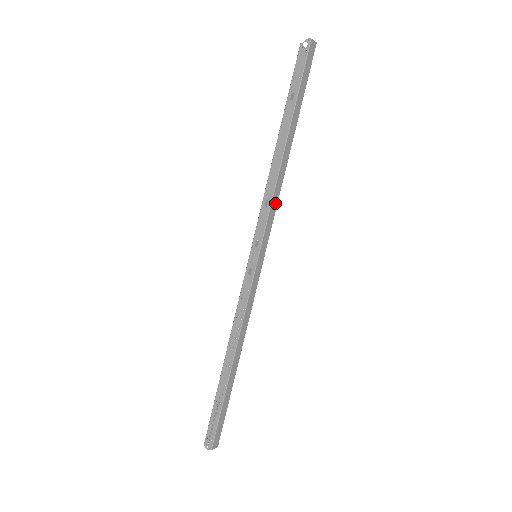
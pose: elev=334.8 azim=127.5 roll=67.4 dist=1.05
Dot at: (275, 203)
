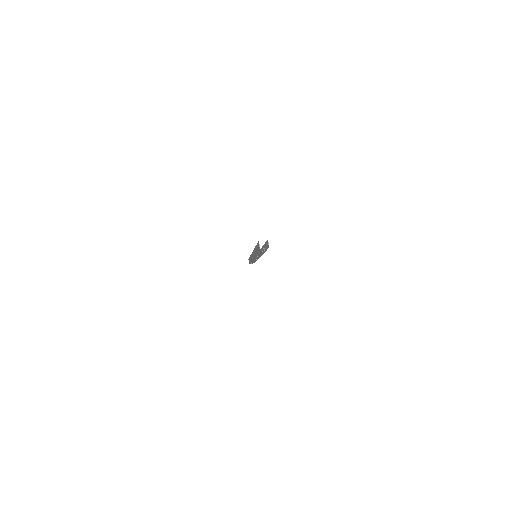
Dot at: occluded
